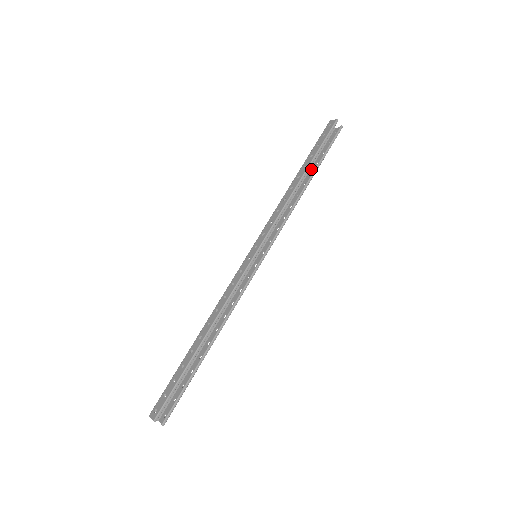
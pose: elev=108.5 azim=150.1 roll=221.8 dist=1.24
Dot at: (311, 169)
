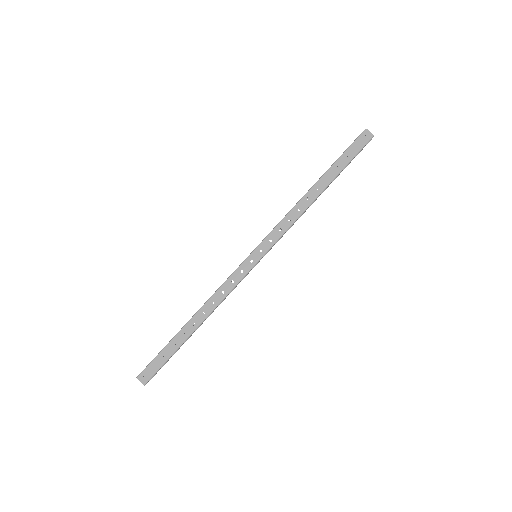
Dot at: occluded
